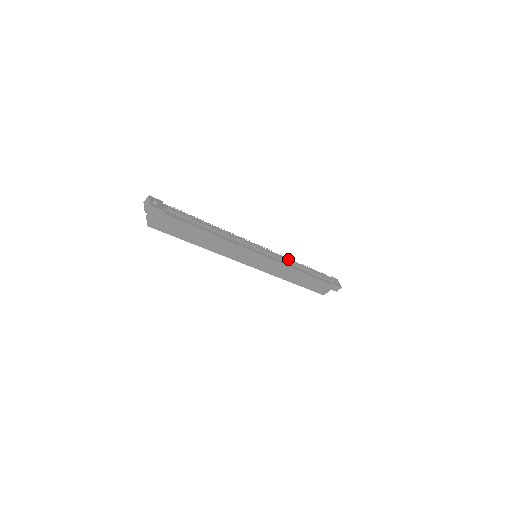
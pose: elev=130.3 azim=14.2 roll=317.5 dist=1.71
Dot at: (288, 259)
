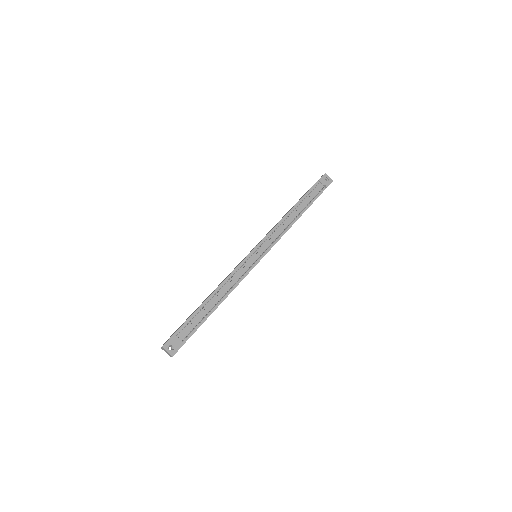
Dot at: (279, 223)
